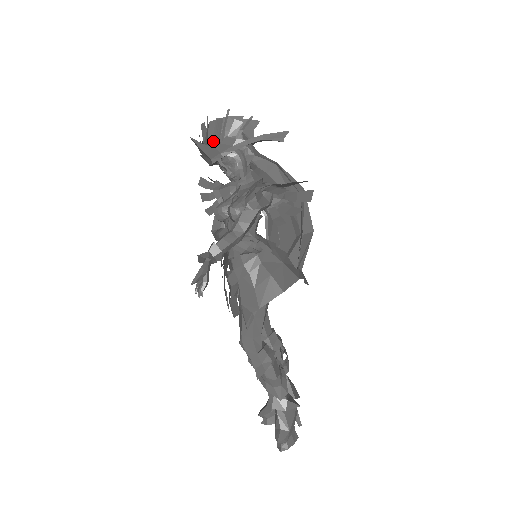
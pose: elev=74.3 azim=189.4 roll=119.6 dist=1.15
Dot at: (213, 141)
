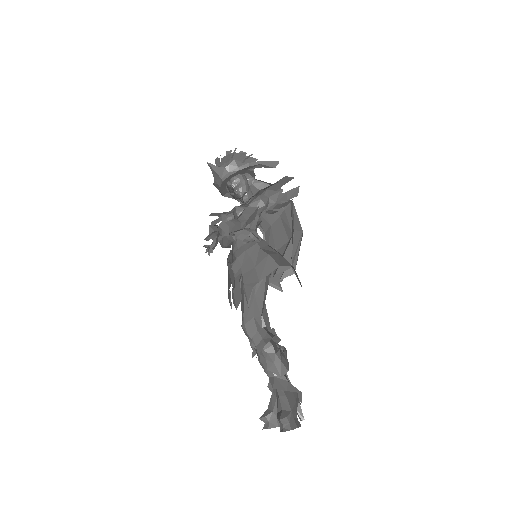
Dot at: (224, 165)
